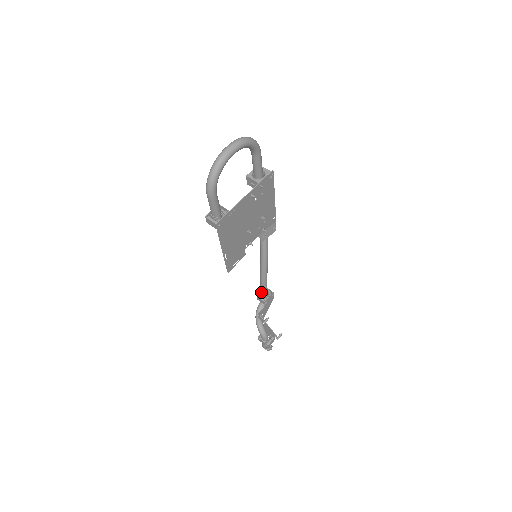
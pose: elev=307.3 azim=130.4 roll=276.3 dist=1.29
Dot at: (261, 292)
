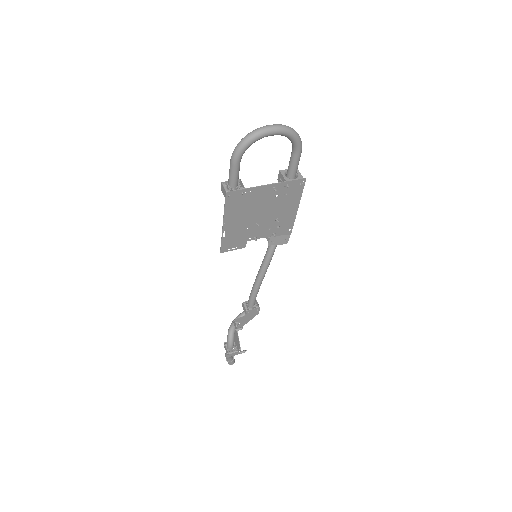
Dot at: (248, 300)
